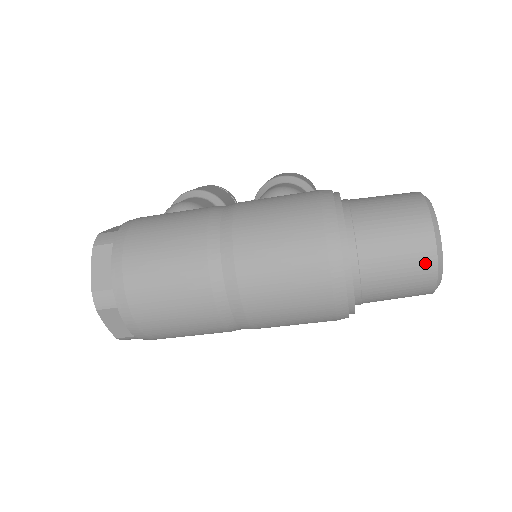
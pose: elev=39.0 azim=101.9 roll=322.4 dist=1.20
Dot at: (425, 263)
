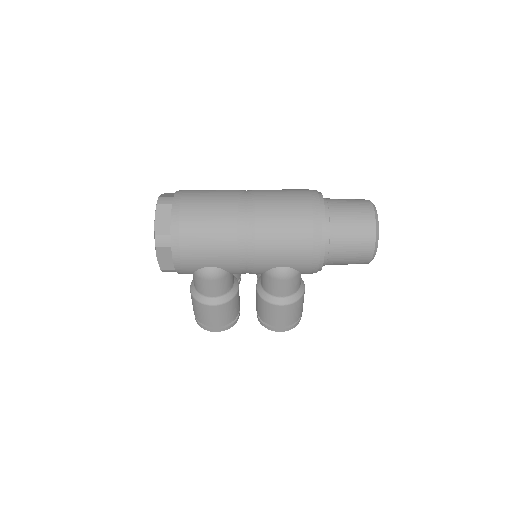
Dot at: (367, 209)
